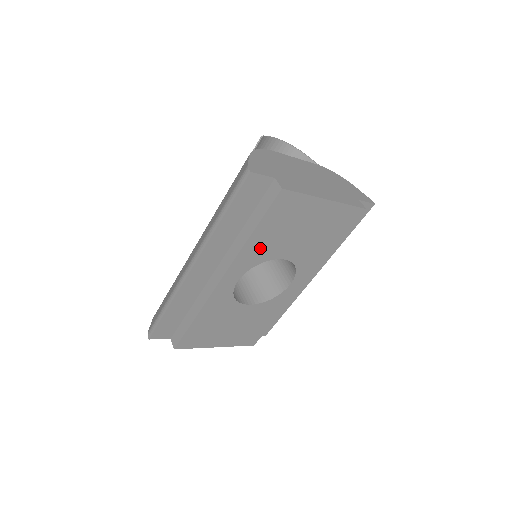
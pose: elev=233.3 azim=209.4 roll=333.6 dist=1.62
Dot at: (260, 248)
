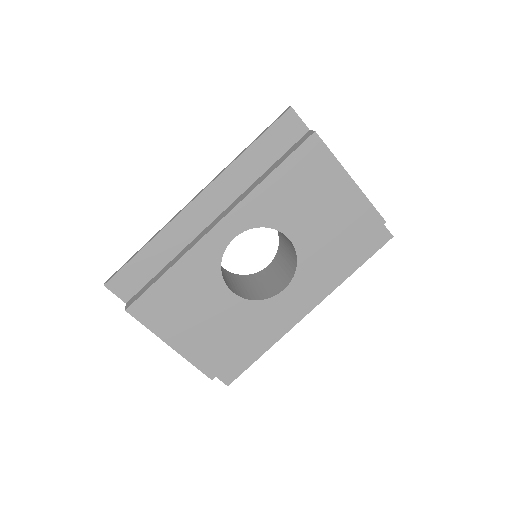
Dot at: (271, 202)
